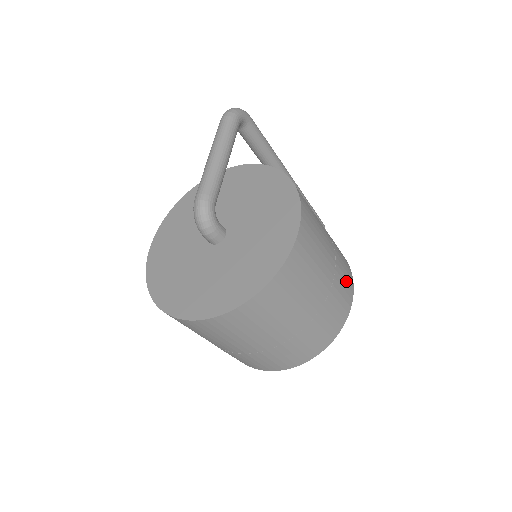
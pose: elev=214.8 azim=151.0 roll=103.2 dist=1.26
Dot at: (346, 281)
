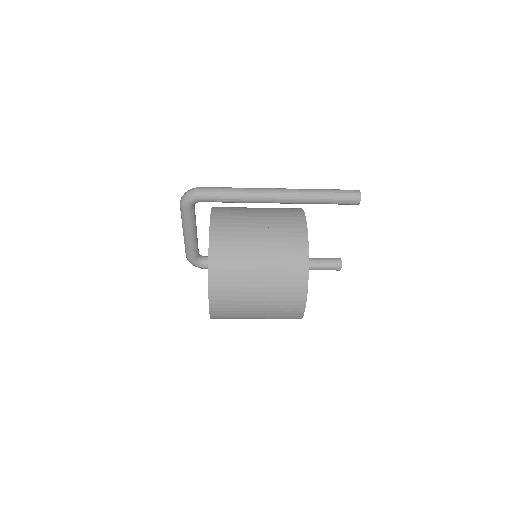
Dot at: (289, 307)
